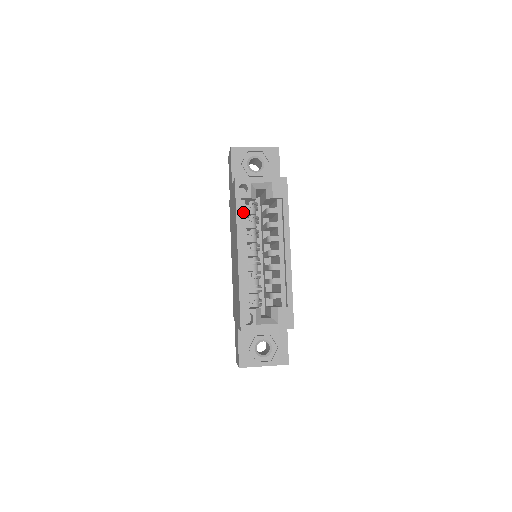
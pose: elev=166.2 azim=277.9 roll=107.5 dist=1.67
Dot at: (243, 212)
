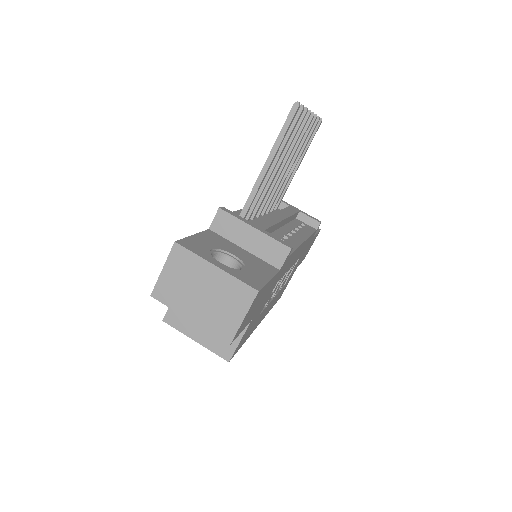
Dot at: occluded
